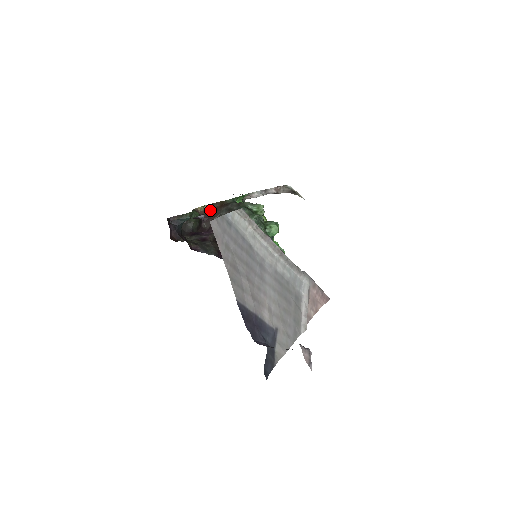
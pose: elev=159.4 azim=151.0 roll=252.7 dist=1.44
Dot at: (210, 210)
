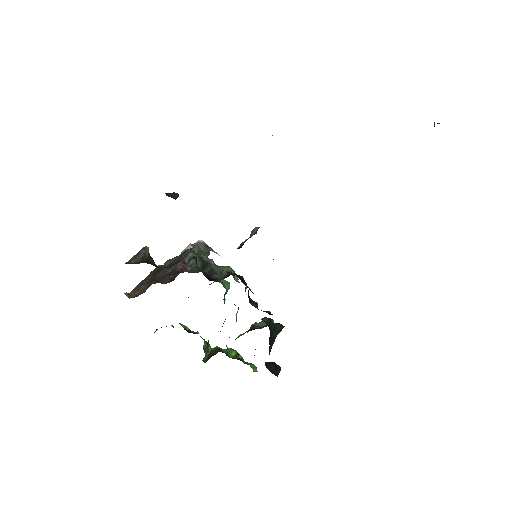
Dot at: (142, 289)
